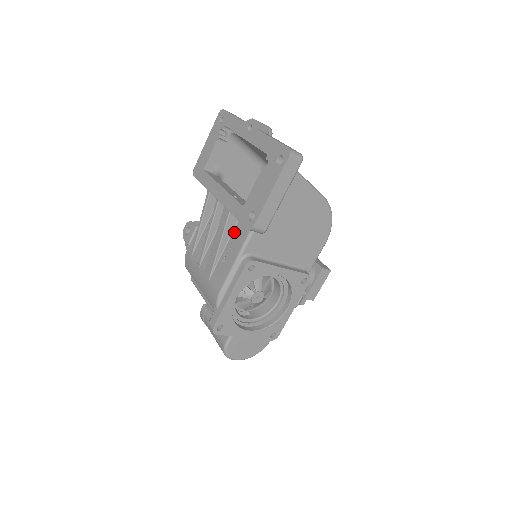
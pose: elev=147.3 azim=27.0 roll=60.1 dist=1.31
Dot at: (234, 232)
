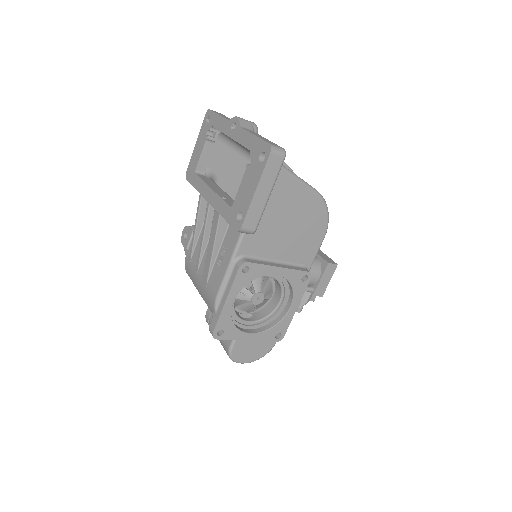
Dot at: (227, 234)
